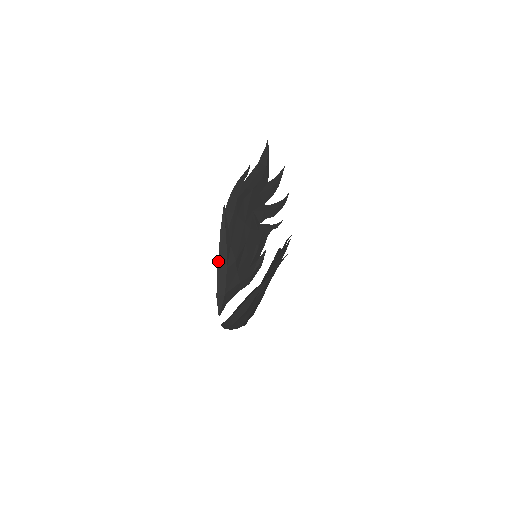
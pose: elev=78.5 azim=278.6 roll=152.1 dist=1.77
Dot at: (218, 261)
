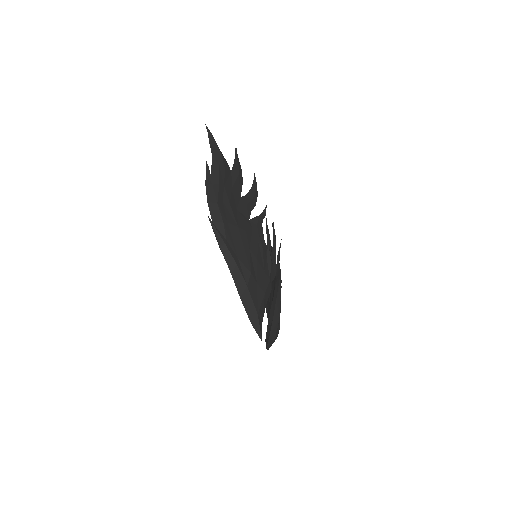
Dot at: (234, 282)
